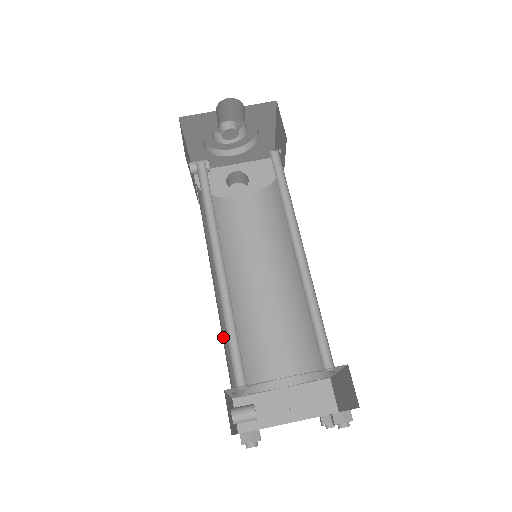
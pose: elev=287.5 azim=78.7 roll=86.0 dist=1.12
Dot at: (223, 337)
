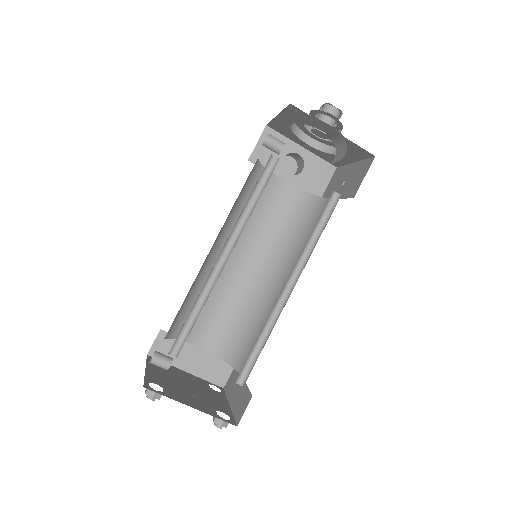
Dot at: (186, 296)
